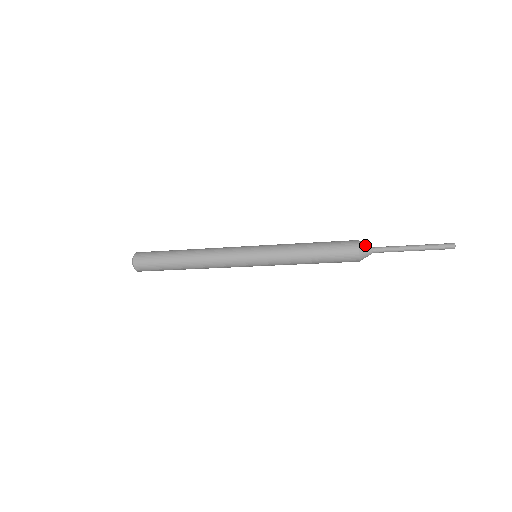
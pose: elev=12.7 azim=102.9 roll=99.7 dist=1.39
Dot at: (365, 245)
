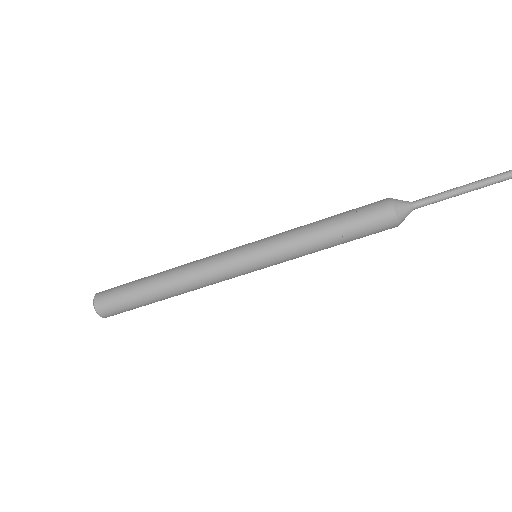
Dot at: (400, 202)
